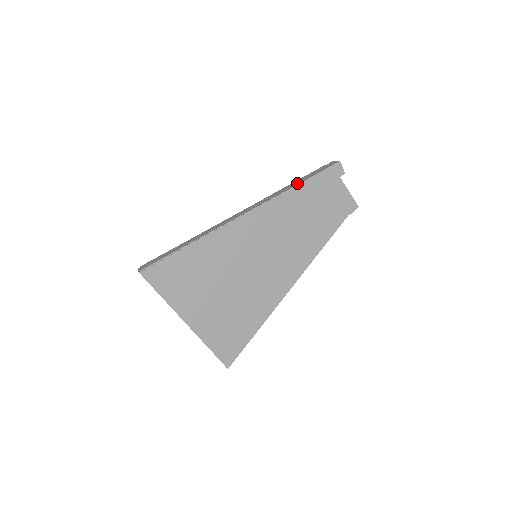
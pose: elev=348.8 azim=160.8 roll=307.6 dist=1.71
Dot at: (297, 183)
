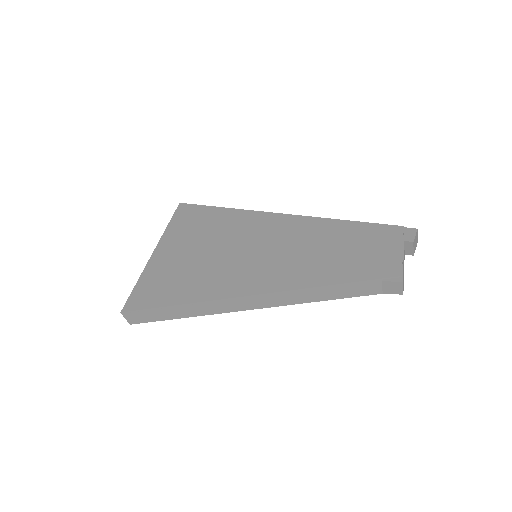
Dot at: occluded
